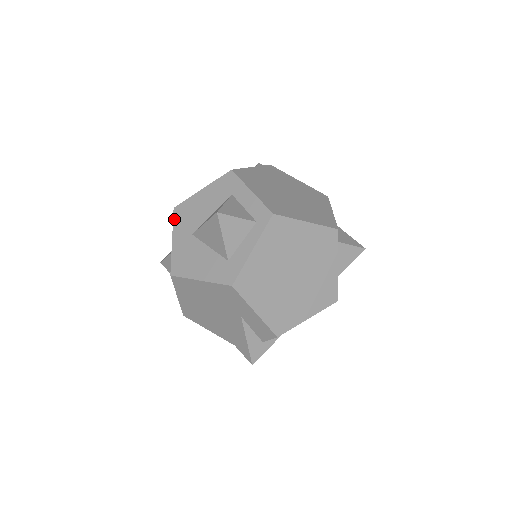
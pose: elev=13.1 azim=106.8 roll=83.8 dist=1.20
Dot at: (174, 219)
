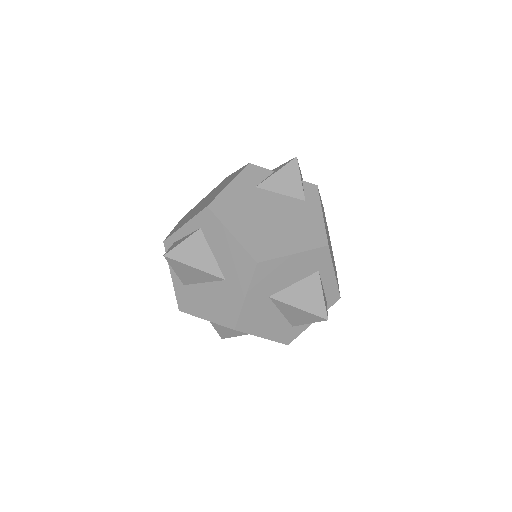
Dot at: (254, 276)
